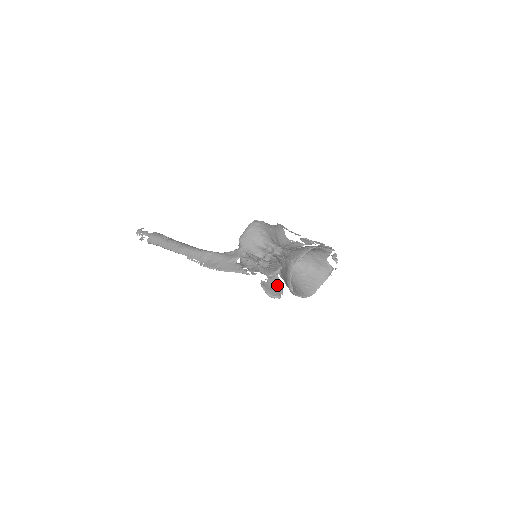
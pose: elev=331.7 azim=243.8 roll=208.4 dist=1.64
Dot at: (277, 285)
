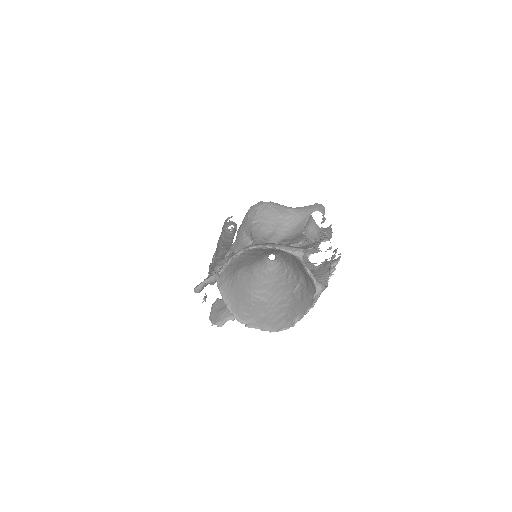
Dot at: occluded
